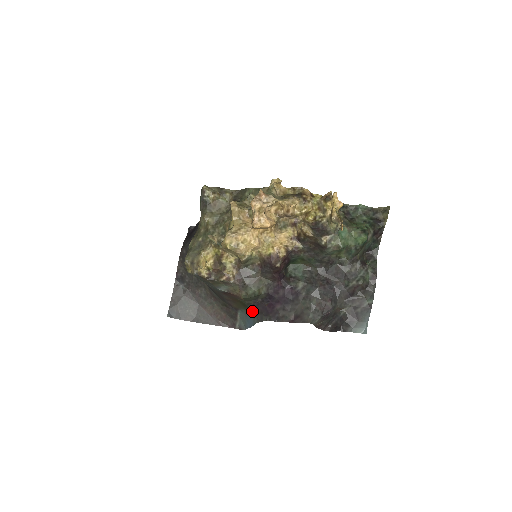
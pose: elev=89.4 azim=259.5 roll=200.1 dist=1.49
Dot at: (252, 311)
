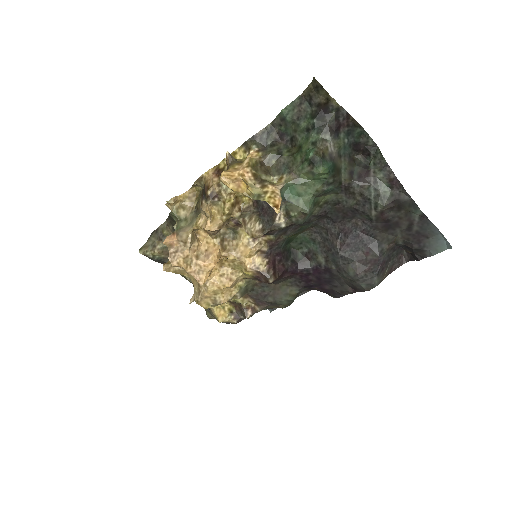
Dot at: occluded
